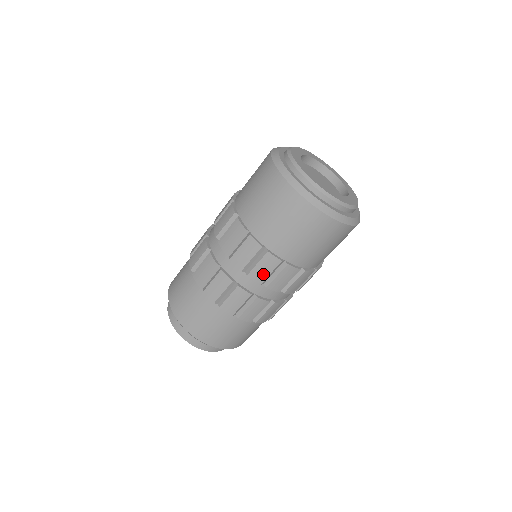
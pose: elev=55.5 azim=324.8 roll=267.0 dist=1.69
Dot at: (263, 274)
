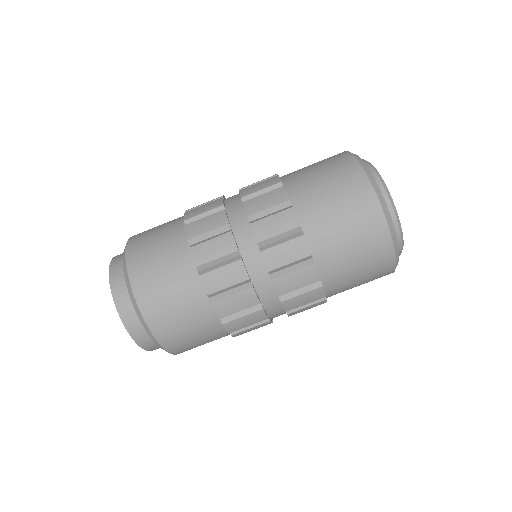
Dot at: (298, 304)
